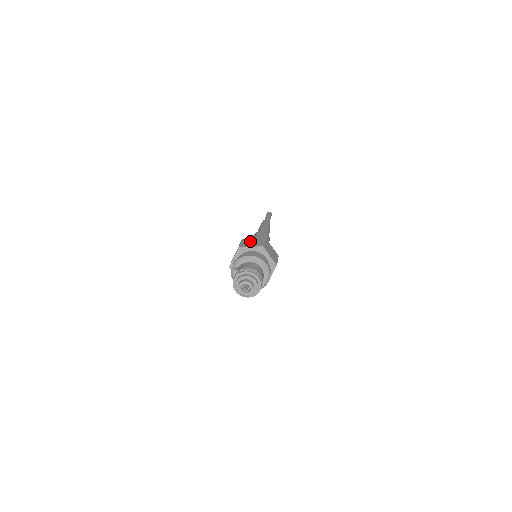
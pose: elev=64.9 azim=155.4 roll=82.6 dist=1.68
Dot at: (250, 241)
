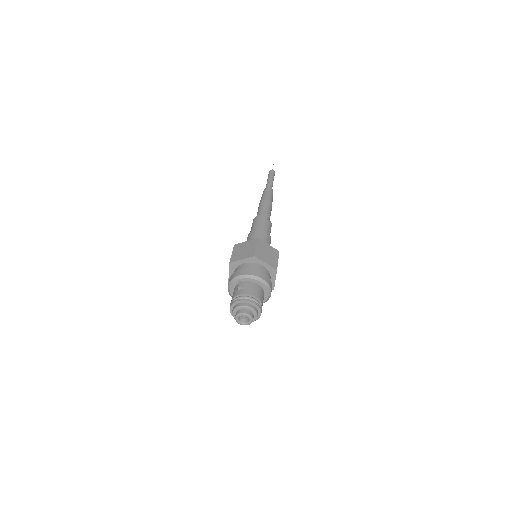
Dot at: (265, 250)
